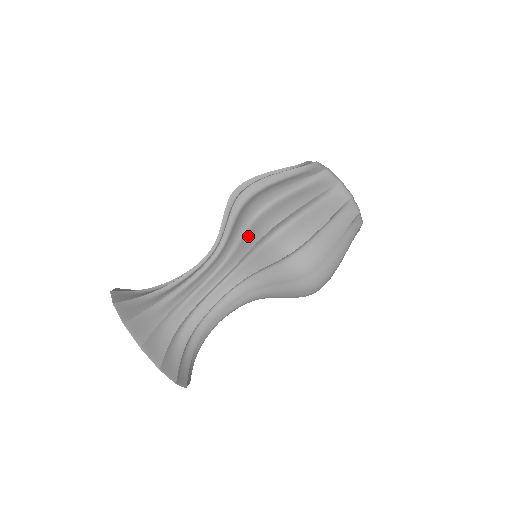
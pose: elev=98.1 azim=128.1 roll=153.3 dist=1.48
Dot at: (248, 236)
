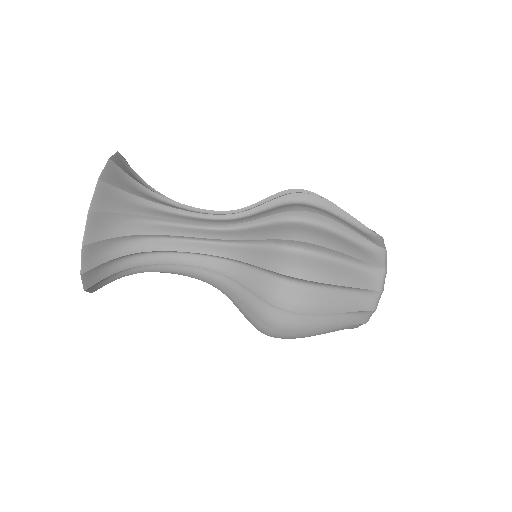
Dot at: (253, 300)
